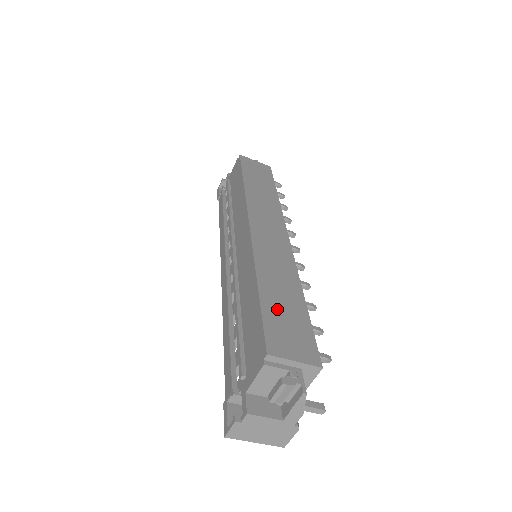
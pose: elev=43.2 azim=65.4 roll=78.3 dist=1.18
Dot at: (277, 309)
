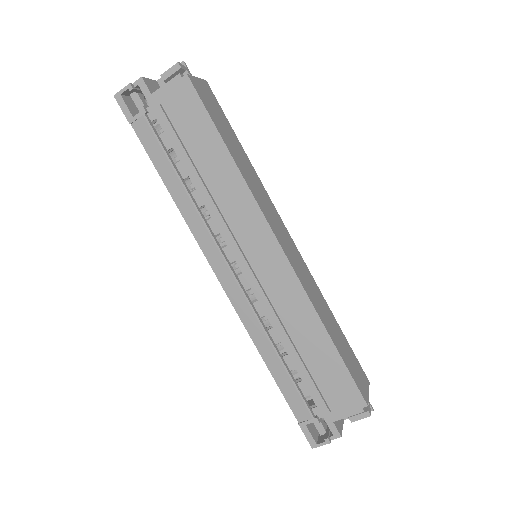
Dot at: (344, 352)
